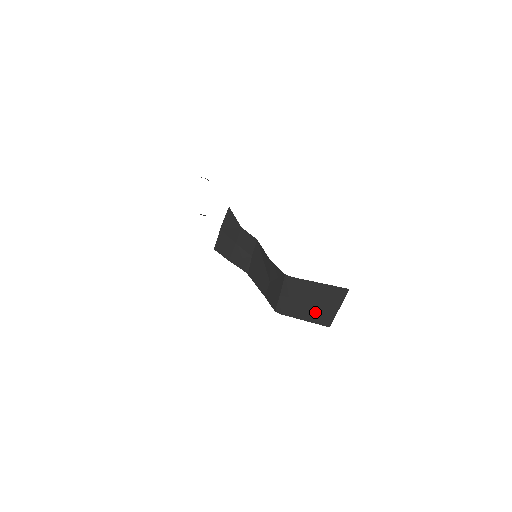
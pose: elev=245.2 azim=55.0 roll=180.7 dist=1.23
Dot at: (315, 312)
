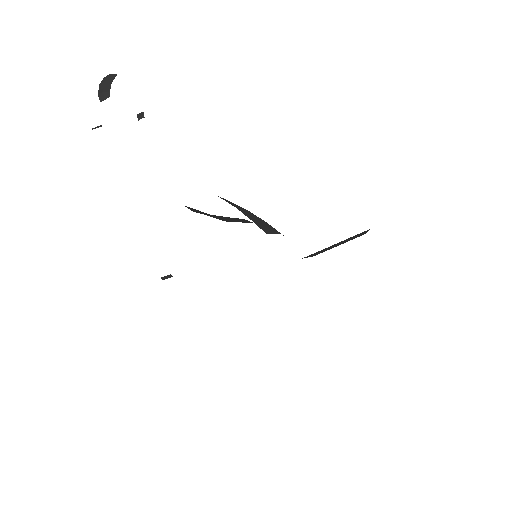
Dot at: occluded
